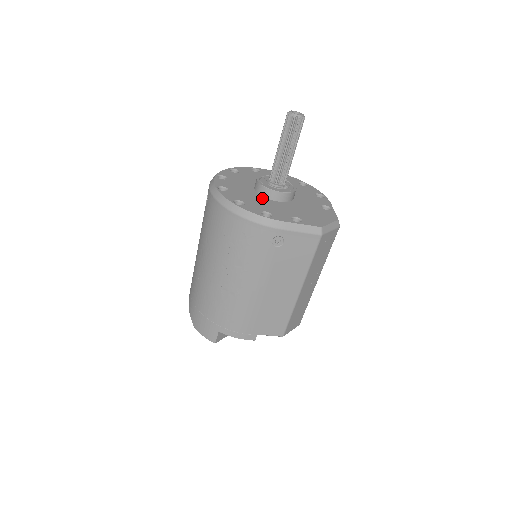
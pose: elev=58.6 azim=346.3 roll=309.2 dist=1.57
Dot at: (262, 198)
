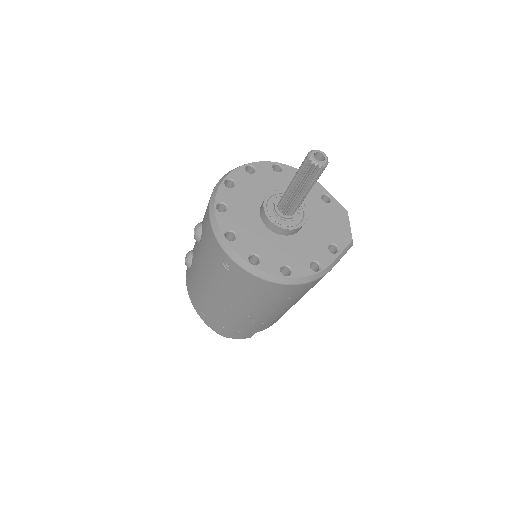
Dot at: (287, 240)
